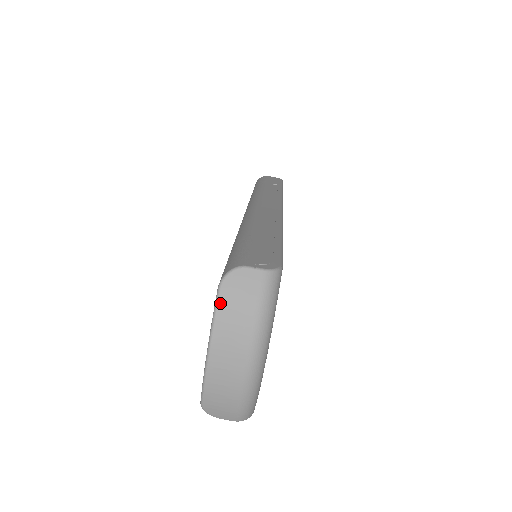
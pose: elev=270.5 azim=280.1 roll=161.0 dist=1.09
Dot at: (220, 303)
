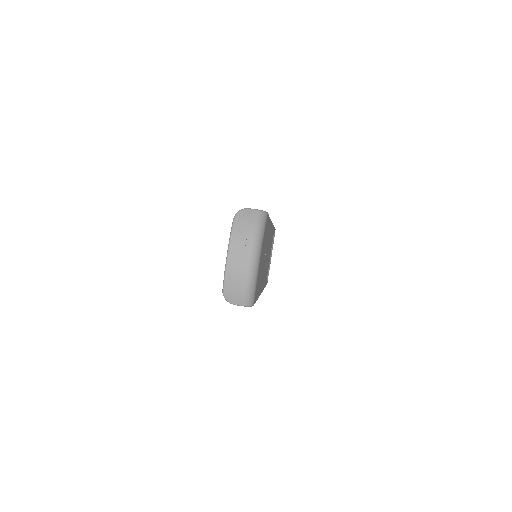
Dot at: (234, 225)
